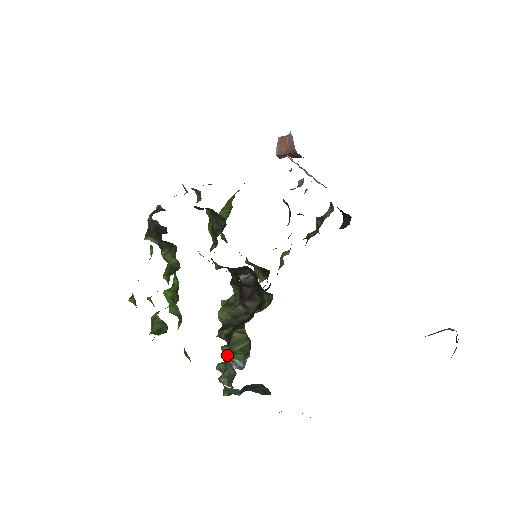
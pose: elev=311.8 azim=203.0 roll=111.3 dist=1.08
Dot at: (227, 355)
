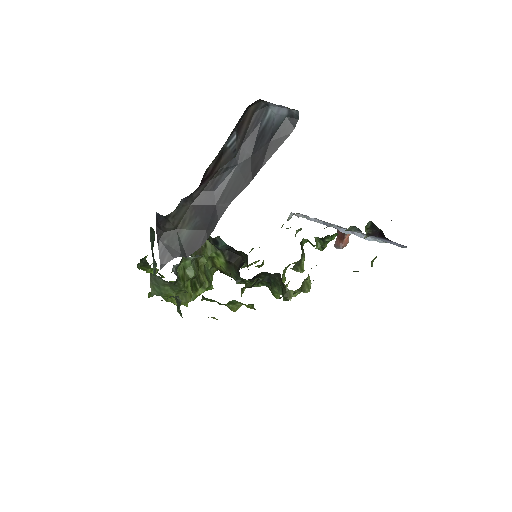
Dot at: occluded
